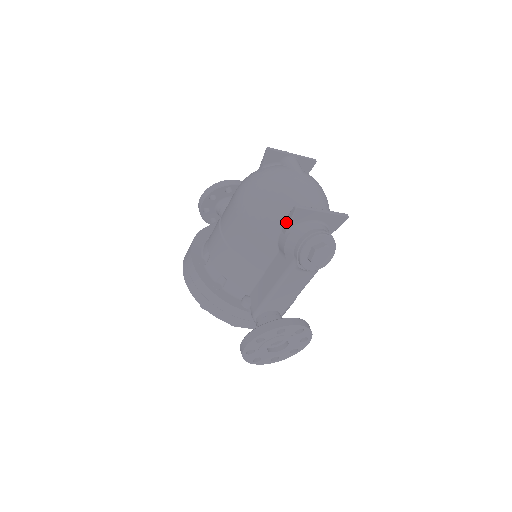
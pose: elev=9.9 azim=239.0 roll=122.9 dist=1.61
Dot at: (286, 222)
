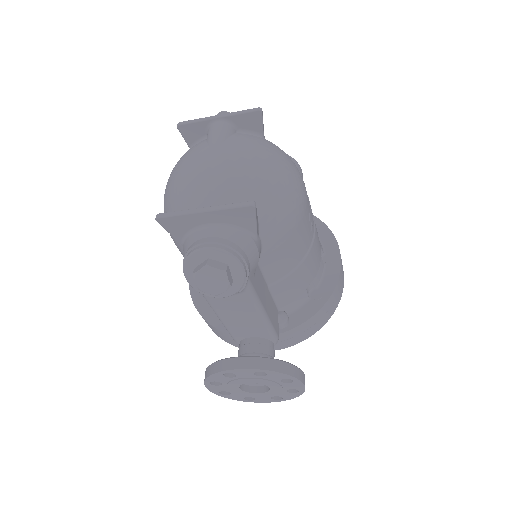
Dot at: occluded
